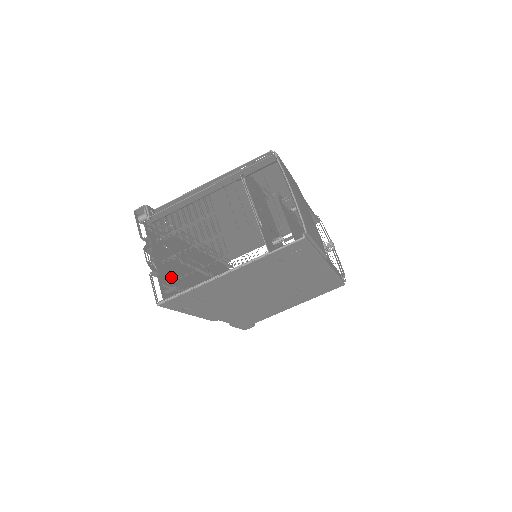
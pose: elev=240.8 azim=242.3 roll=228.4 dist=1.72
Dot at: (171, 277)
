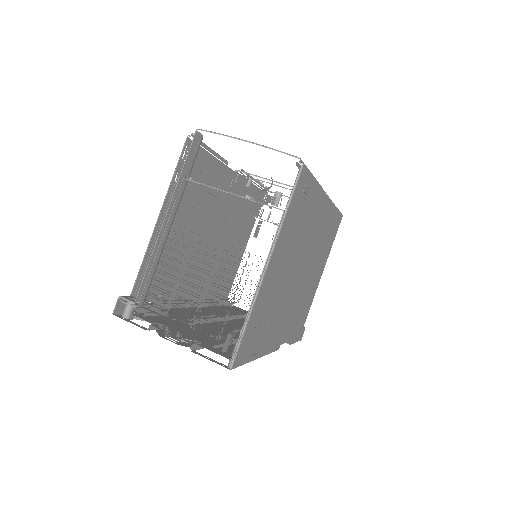
Dot at: occluded
